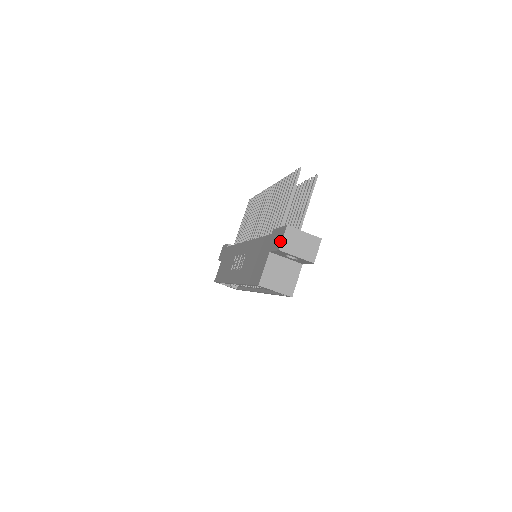
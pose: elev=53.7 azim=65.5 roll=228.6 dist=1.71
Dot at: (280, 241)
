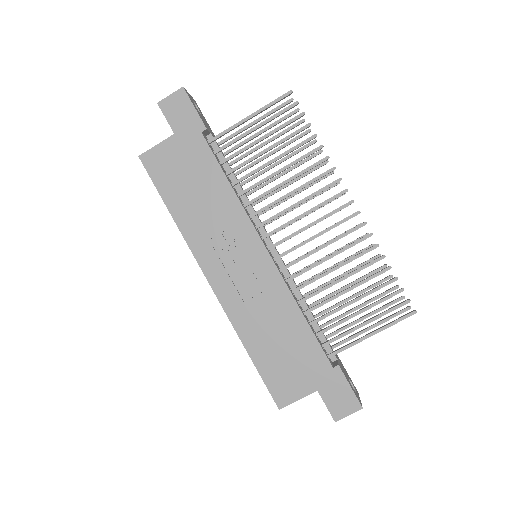
Dot at: (343, 413)
